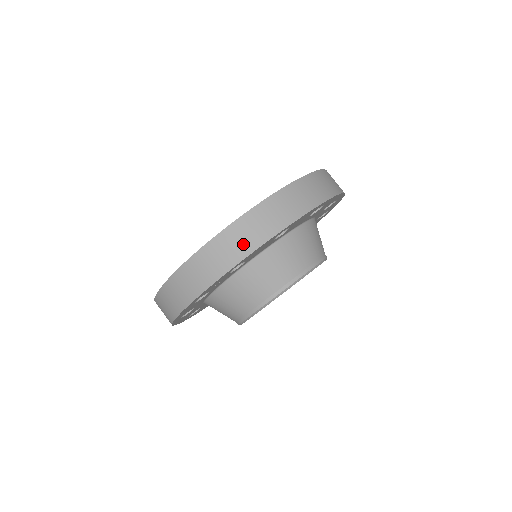
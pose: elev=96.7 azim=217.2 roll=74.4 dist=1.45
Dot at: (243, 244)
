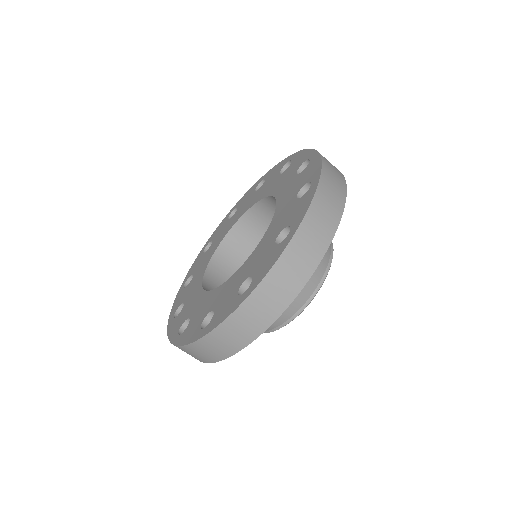
Dot at: (234, 341)
